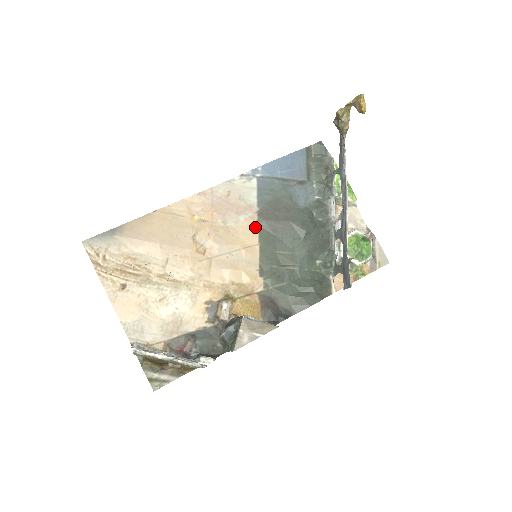
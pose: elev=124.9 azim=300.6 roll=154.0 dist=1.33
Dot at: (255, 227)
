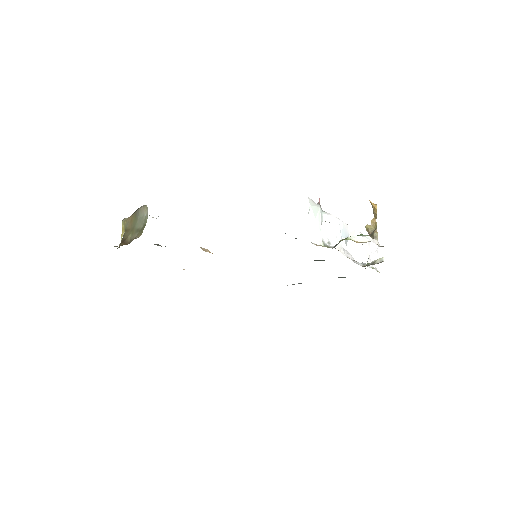
Dot at: occluded
